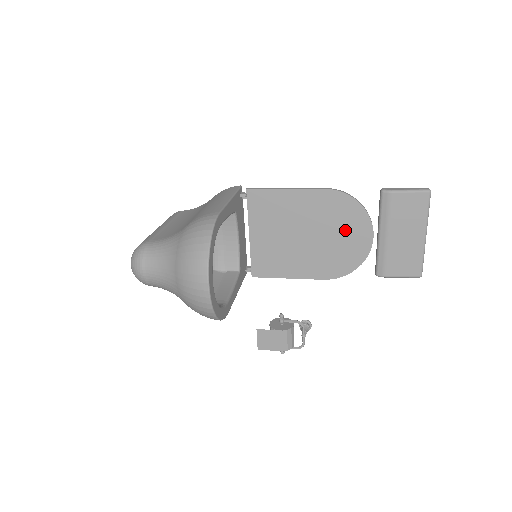
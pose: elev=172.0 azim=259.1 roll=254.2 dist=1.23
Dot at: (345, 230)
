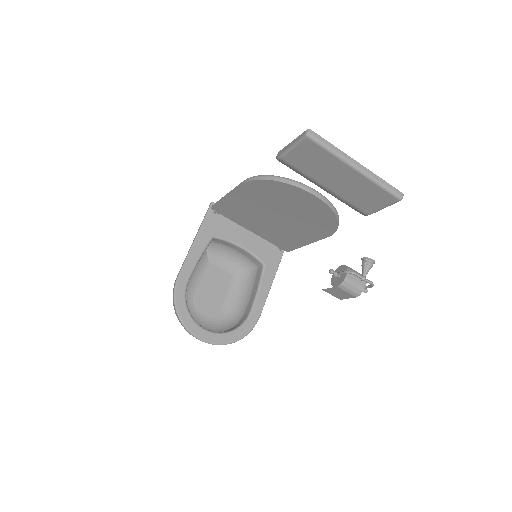
Dot at: (292, 202)
